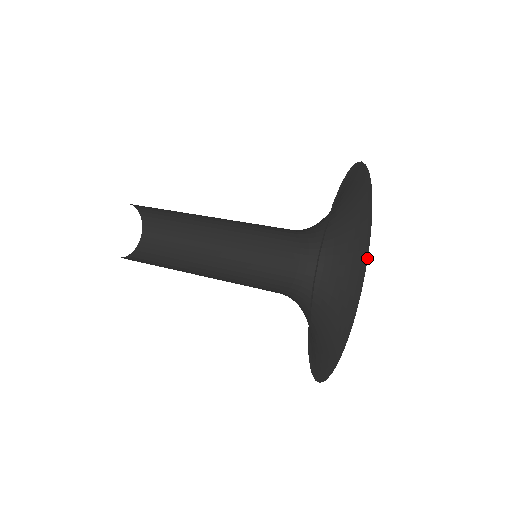
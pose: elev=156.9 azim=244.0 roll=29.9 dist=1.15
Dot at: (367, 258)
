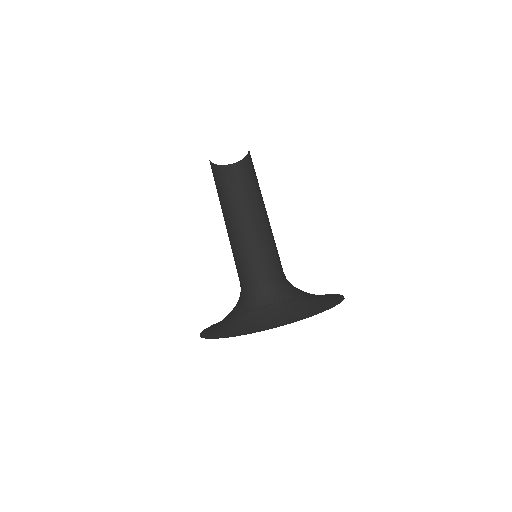
Dot at: occluded
